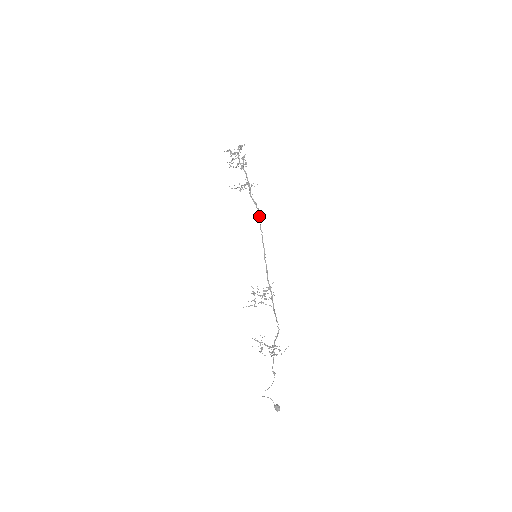
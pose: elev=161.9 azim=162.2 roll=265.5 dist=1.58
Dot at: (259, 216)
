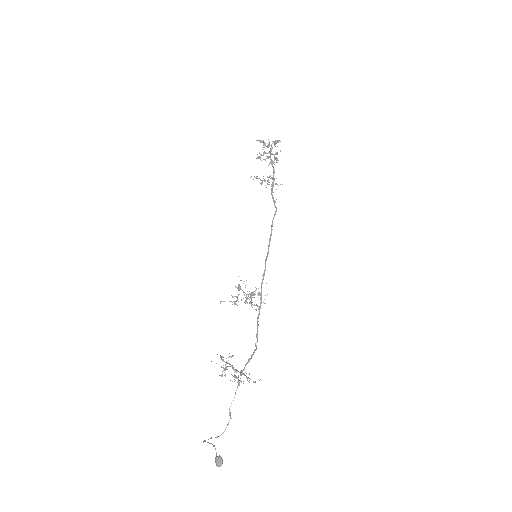
Dot at: (274, 214)
